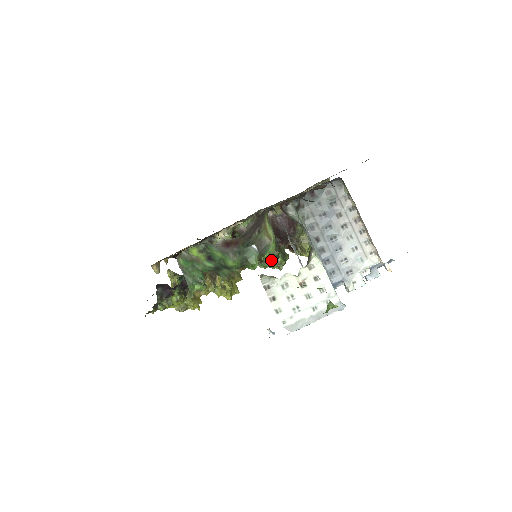
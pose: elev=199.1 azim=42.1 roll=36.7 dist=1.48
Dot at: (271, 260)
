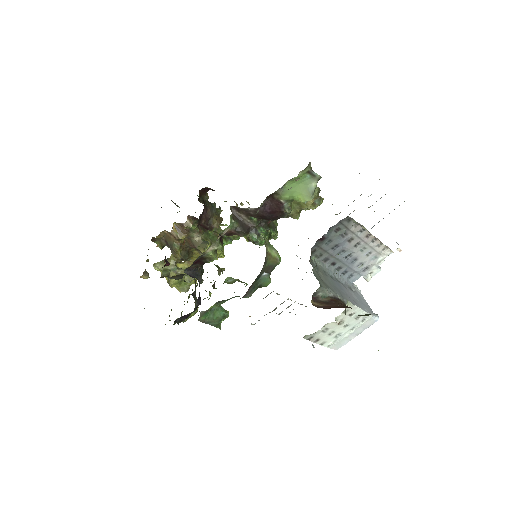
Dot at: occluded
